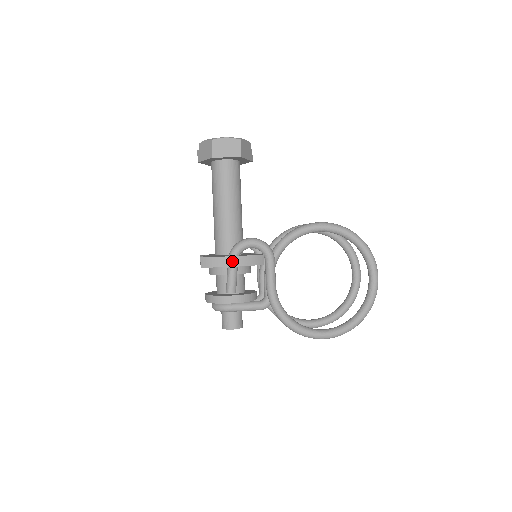
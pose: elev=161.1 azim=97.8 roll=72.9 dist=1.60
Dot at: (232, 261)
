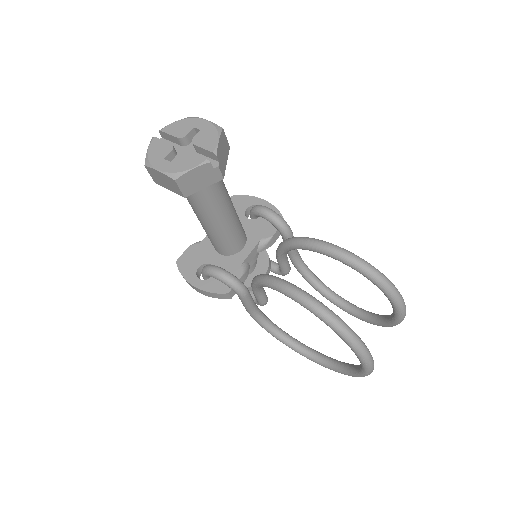
Dot at: (194, 288)
